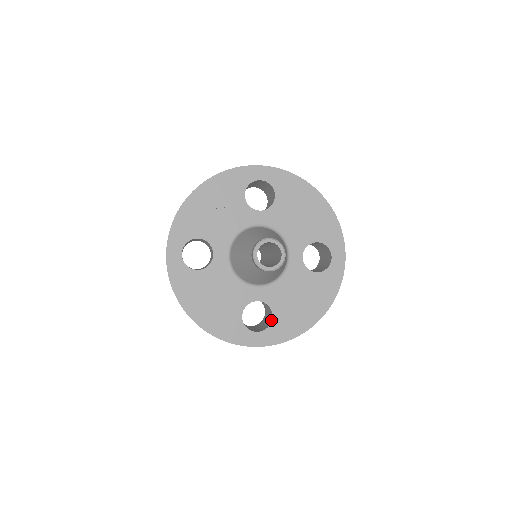
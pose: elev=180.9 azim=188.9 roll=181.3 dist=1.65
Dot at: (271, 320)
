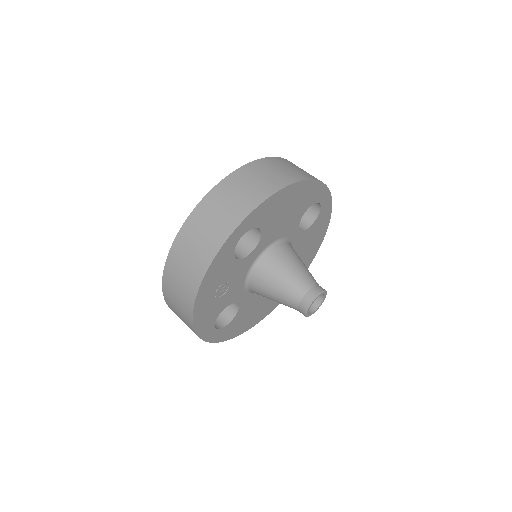
Dot at: occluded
